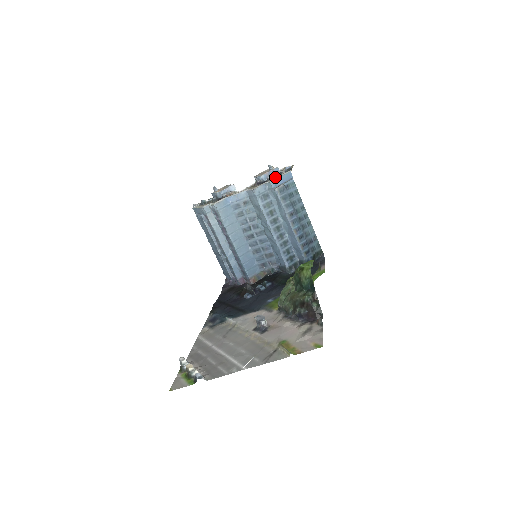
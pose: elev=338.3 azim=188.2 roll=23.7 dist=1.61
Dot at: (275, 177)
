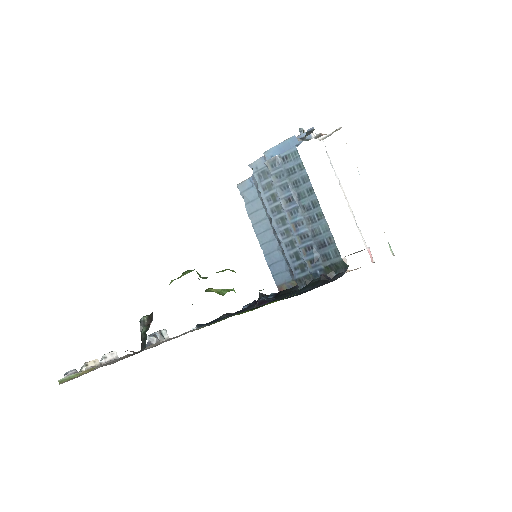
Dot at: occluded
